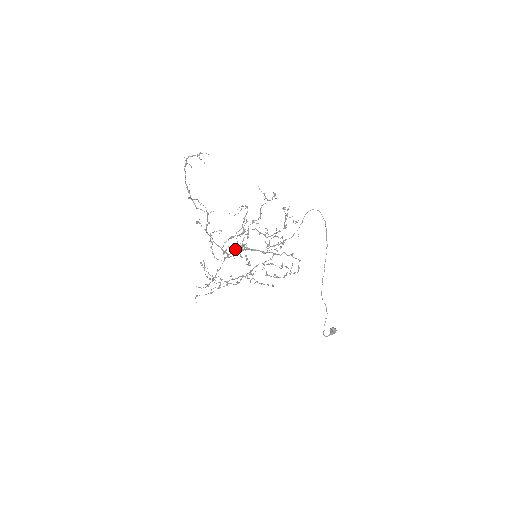
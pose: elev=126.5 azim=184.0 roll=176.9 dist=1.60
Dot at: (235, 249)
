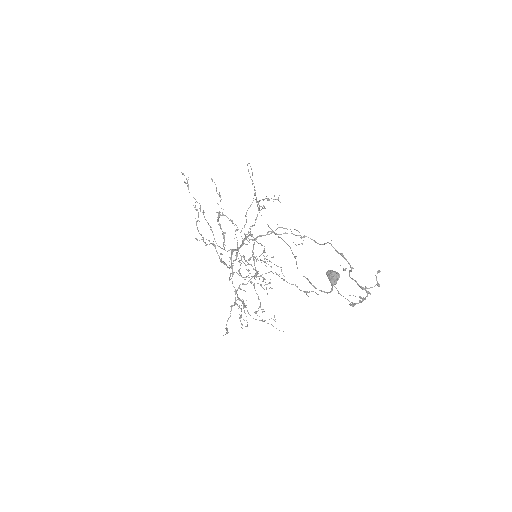
Dot at: (230, 257)
